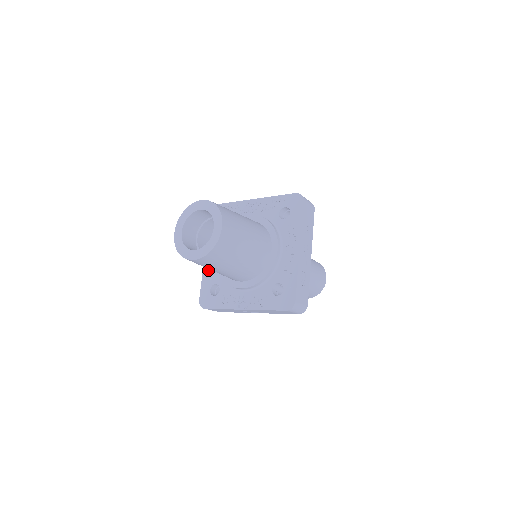
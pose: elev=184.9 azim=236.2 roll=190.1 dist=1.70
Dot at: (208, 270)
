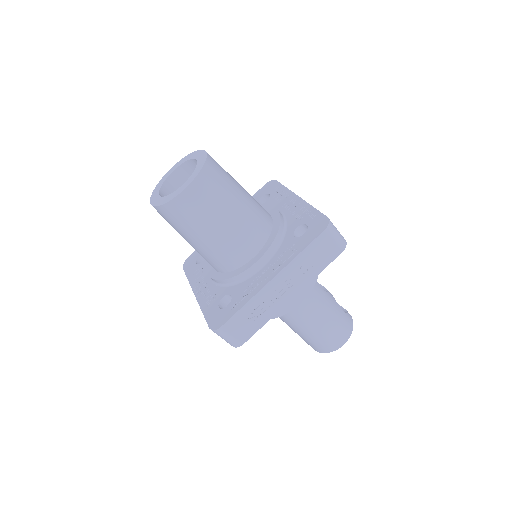
Dot at: occluded
